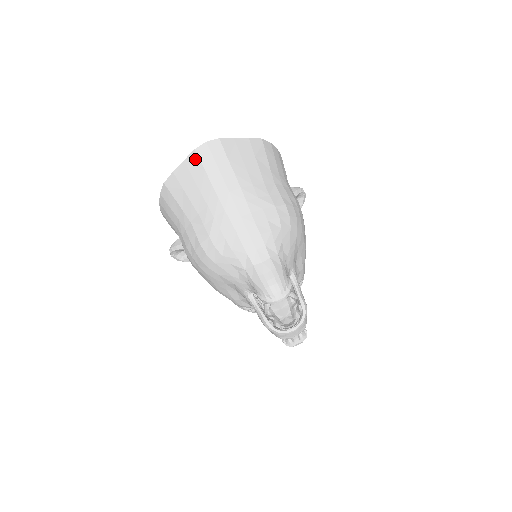
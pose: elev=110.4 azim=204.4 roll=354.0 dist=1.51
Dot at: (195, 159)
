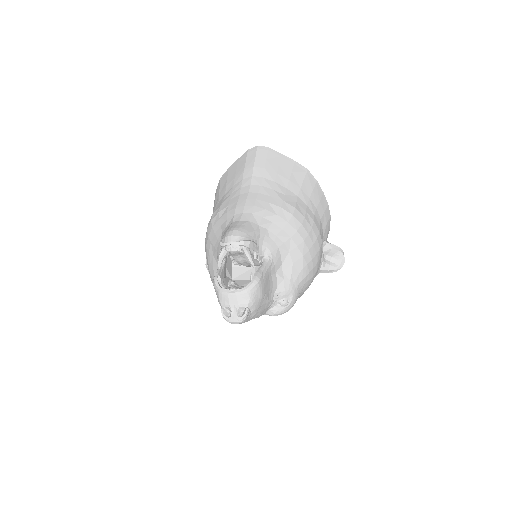
Dot at: (245, 156)
